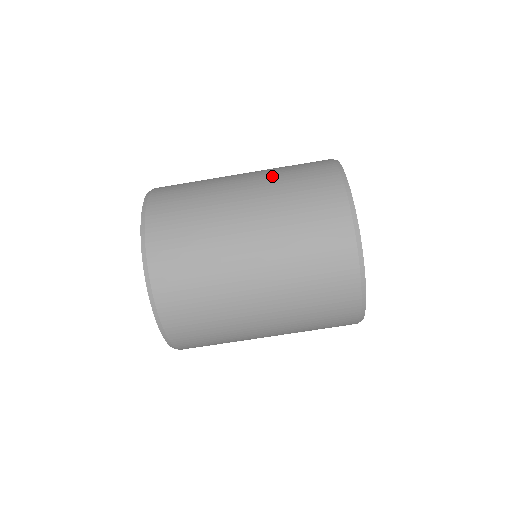
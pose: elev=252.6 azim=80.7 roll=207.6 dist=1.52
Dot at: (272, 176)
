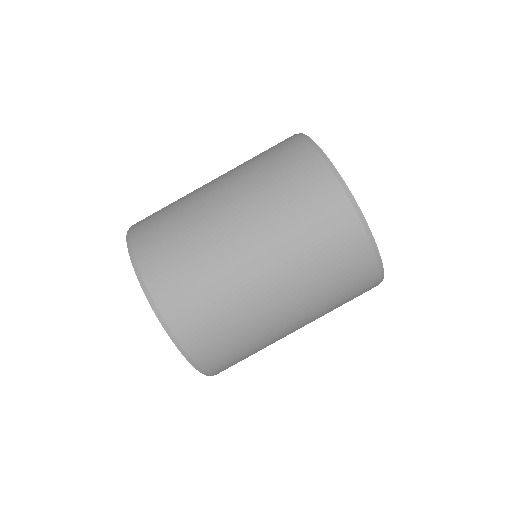
Dot at: occluded
